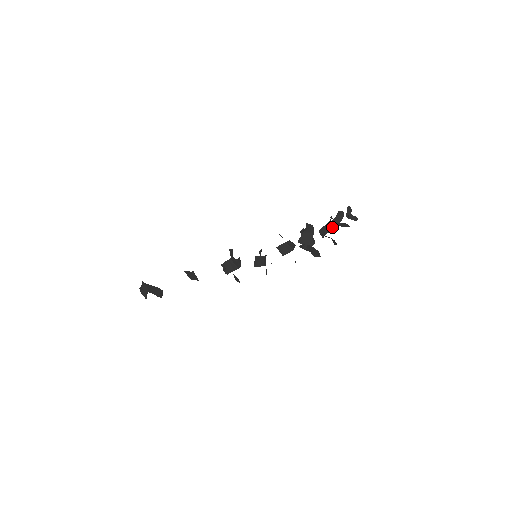
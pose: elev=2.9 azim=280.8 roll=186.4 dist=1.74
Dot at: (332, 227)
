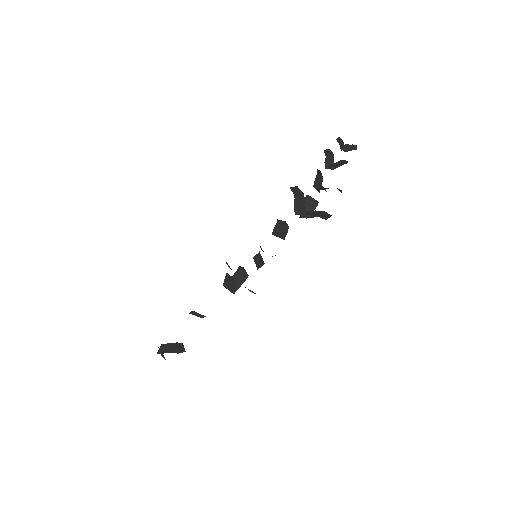
Dot at: (321, 175)
